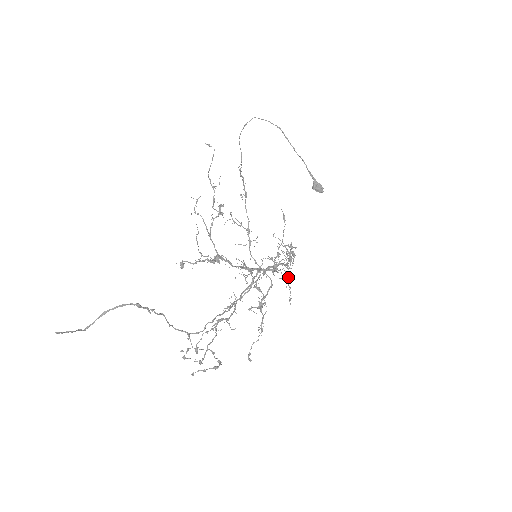
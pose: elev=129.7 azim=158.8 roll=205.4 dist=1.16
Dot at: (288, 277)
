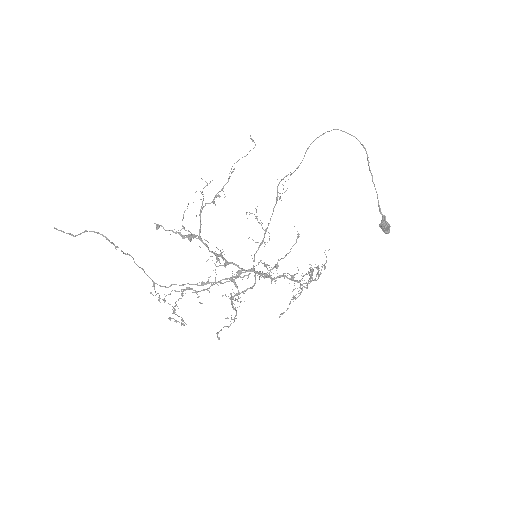
Dot at: occluded
